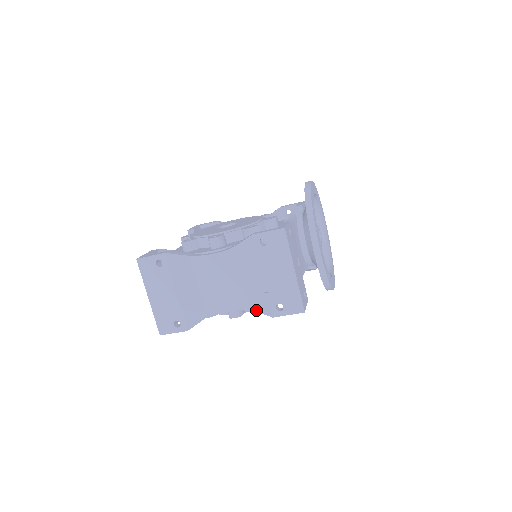
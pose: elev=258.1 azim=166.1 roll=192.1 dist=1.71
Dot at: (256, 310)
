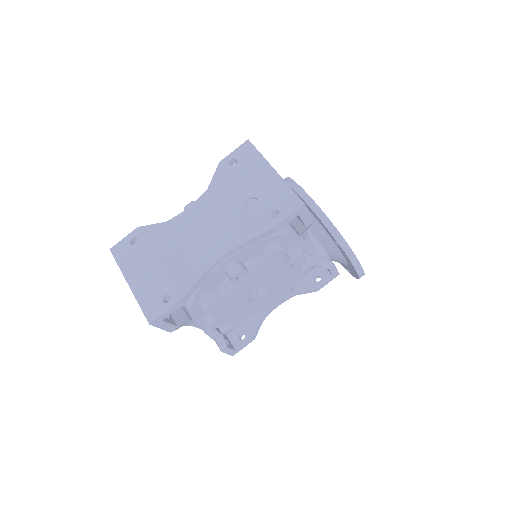
Dot at: (252, 236)
